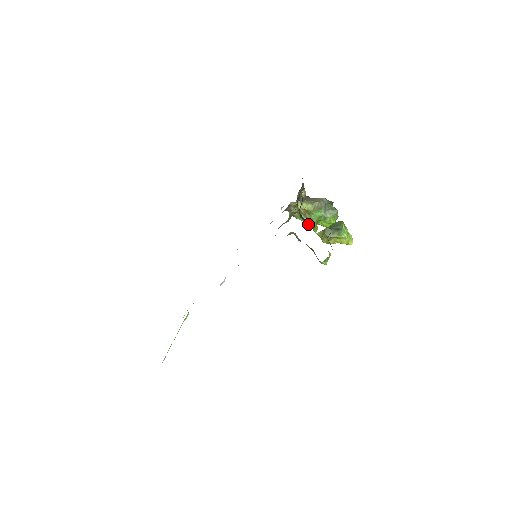
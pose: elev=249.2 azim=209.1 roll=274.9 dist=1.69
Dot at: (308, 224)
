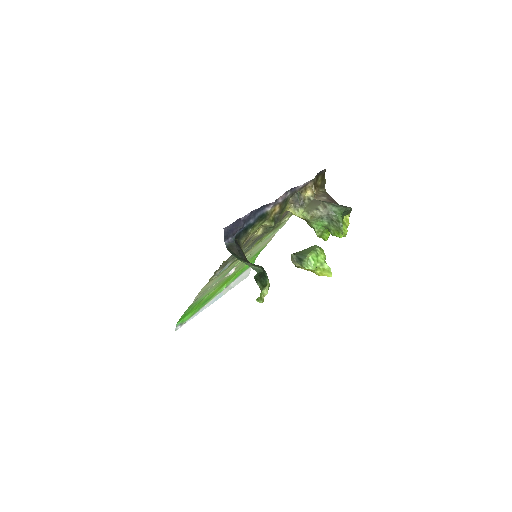
Dot at: occluded
